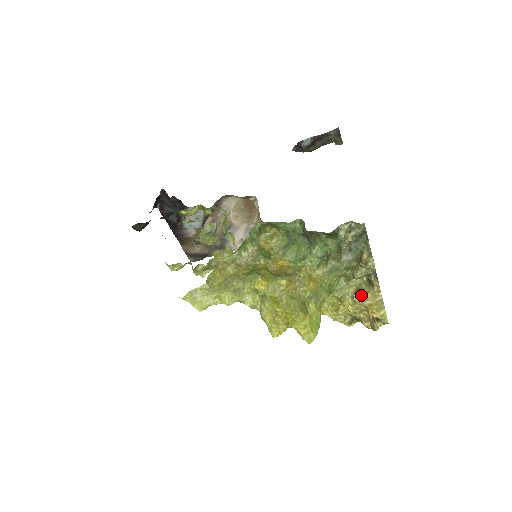
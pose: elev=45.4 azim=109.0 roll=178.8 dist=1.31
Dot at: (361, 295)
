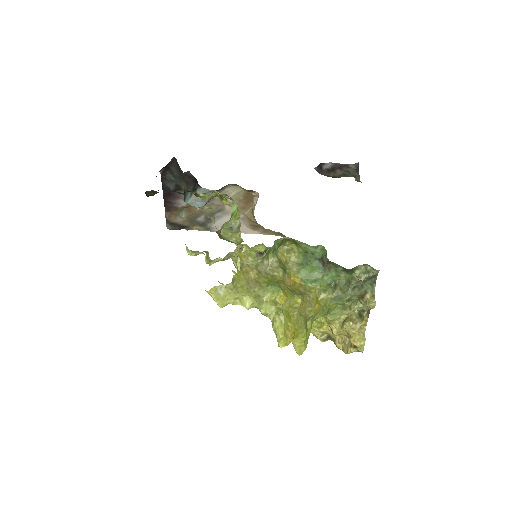
Dot at: (351, 325)
